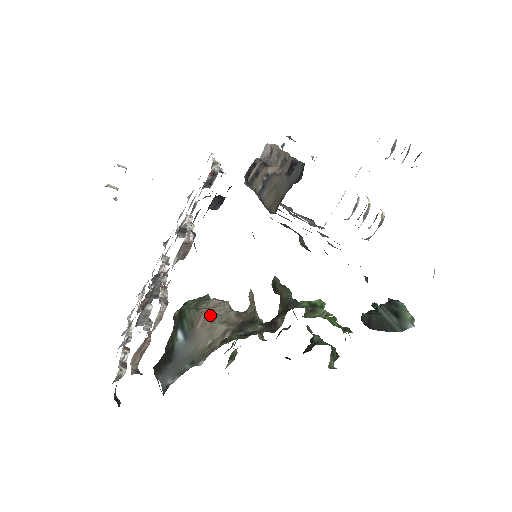
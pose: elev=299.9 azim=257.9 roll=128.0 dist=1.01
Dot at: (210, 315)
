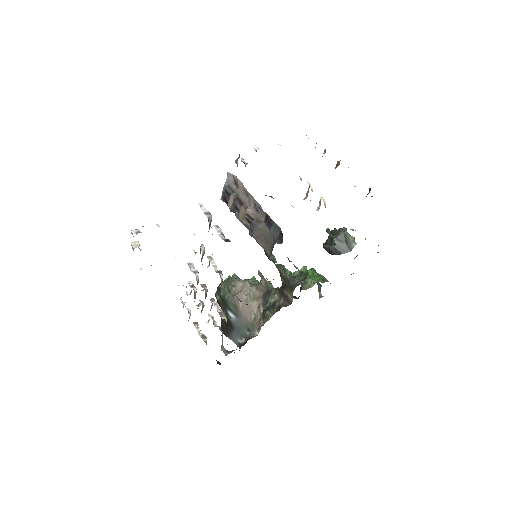
Dot at: (243, 297)
